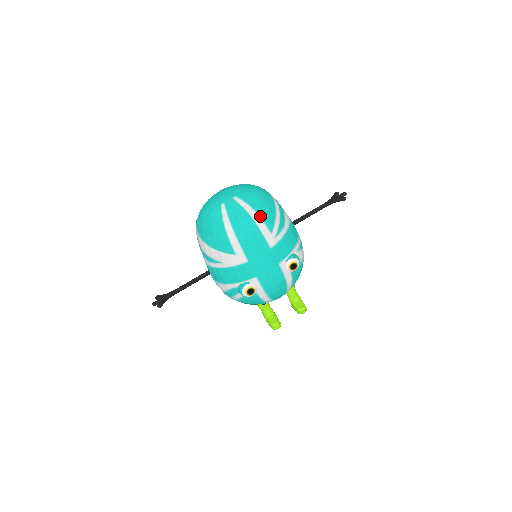
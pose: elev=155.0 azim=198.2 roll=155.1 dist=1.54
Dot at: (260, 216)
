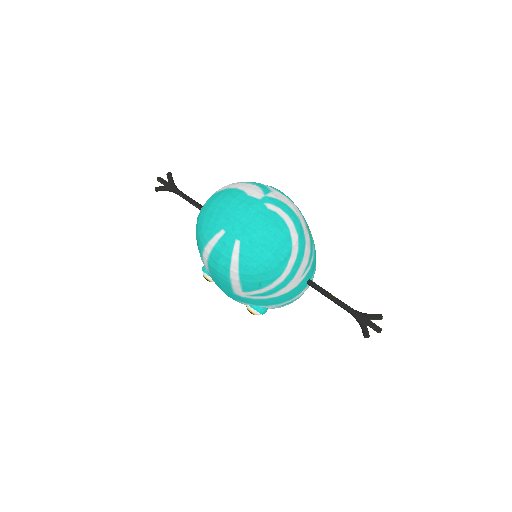
Dot at: (240, 279)
